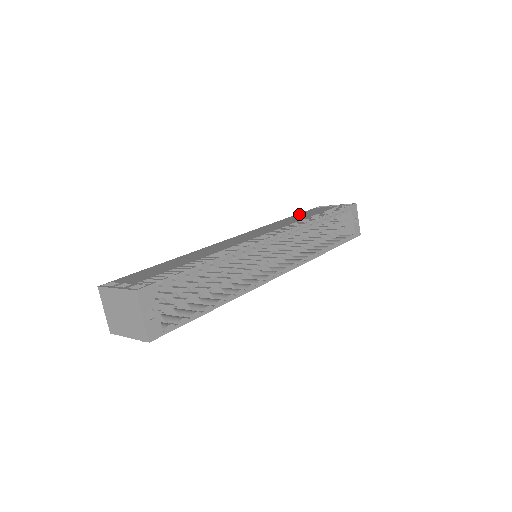
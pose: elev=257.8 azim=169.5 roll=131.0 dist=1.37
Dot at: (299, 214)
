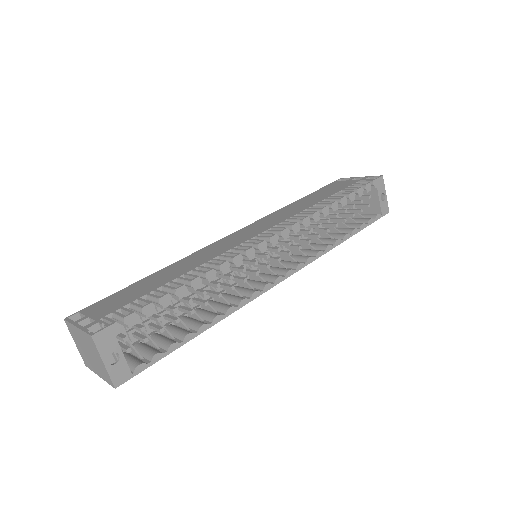
Dot at: (314, 193)
